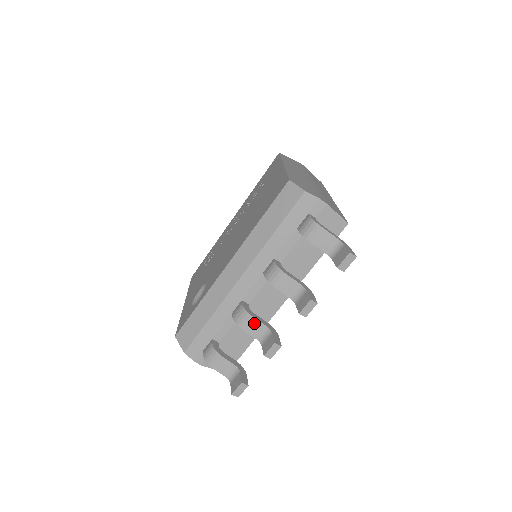
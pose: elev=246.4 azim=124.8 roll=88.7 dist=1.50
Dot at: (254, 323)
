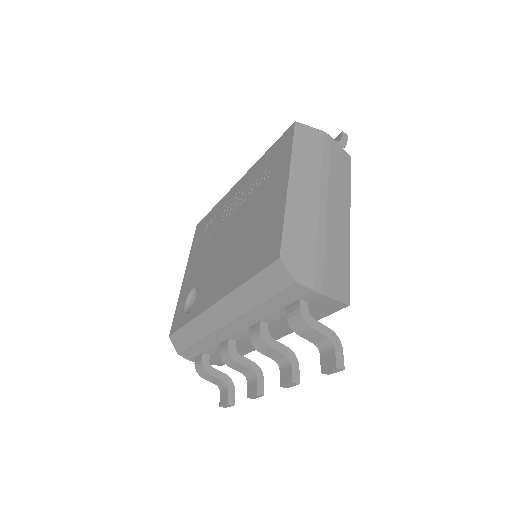
Dot at: (239, 366)
